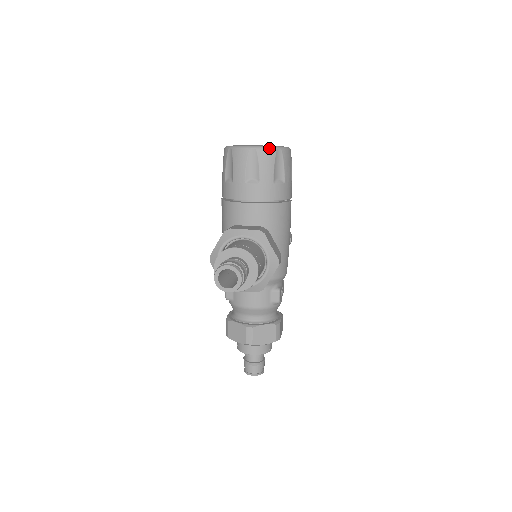
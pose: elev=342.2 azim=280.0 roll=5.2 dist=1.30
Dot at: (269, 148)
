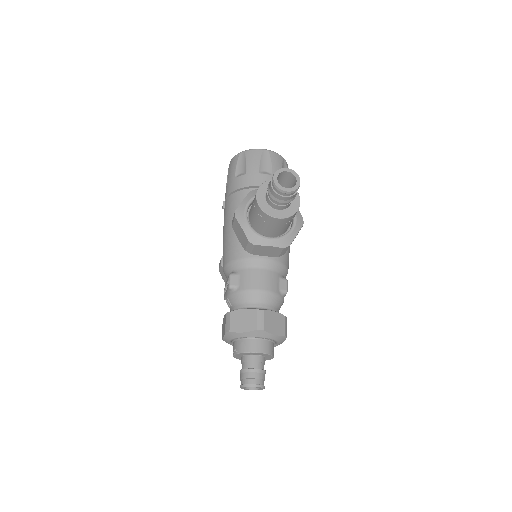
Dot at: (278, 154)
